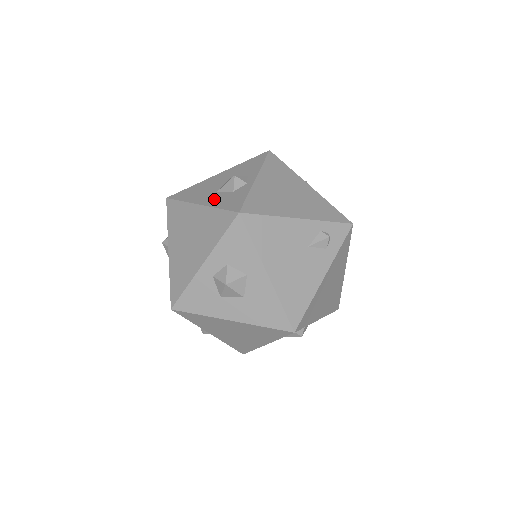
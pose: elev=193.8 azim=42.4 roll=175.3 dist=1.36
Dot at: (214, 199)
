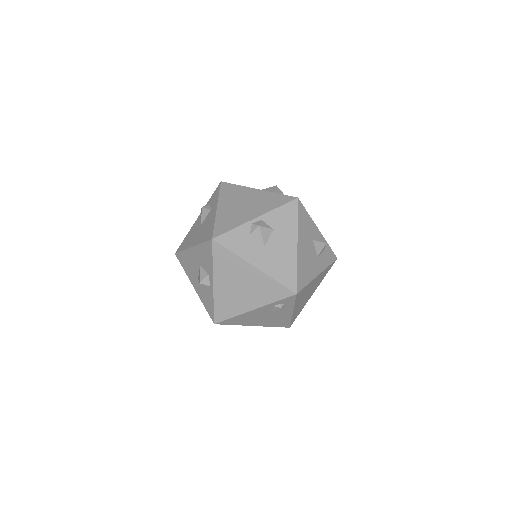
Dot at: (199, 290)
